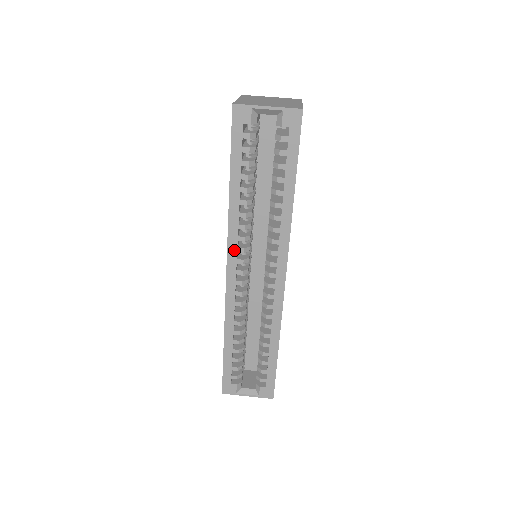
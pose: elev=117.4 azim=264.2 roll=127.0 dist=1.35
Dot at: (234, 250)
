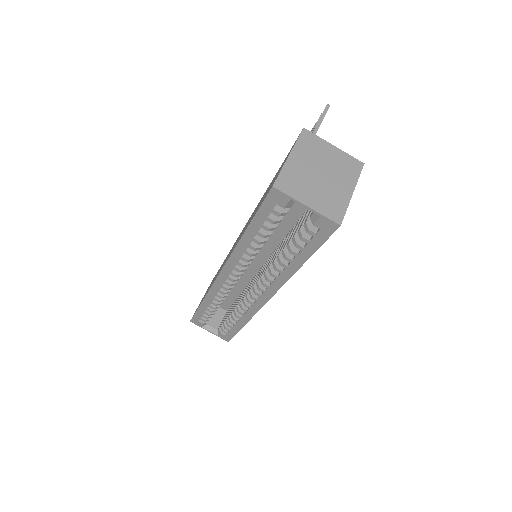
Dot at: (231, 267)
